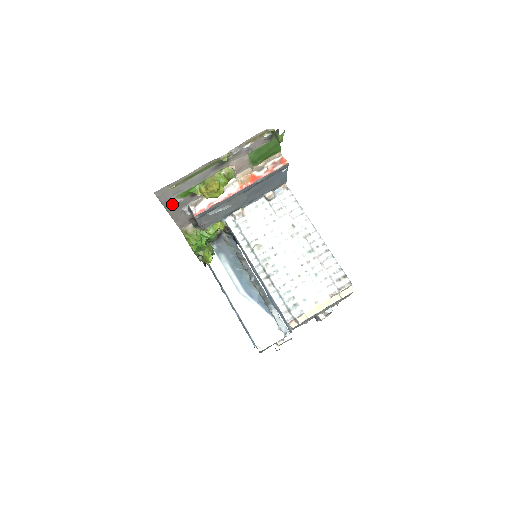
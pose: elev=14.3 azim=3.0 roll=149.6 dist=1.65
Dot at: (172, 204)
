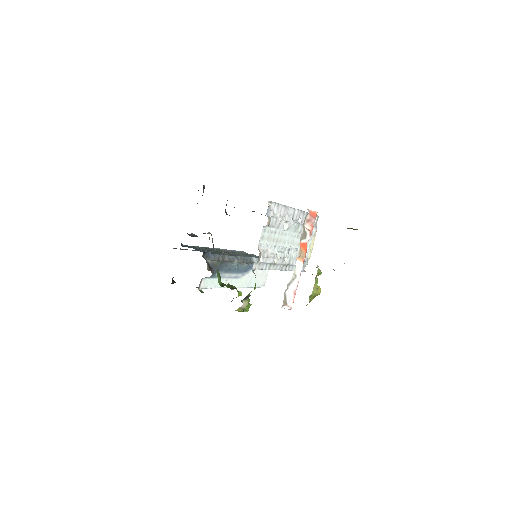
Dot at: occluded
